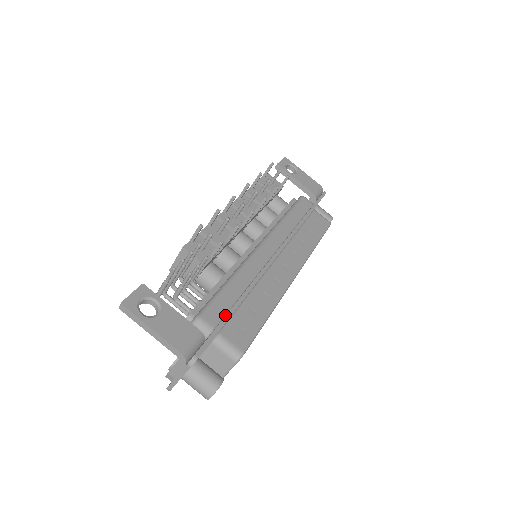
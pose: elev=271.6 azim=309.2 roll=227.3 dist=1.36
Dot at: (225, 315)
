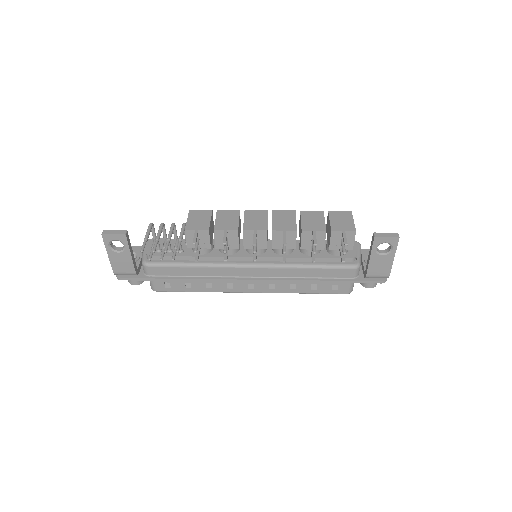
Dot at: (164, 276)
